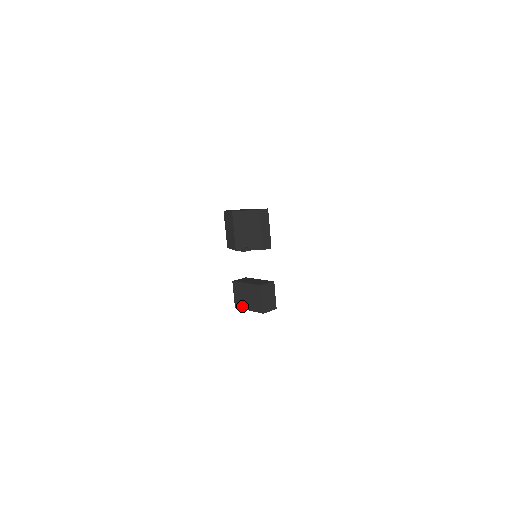
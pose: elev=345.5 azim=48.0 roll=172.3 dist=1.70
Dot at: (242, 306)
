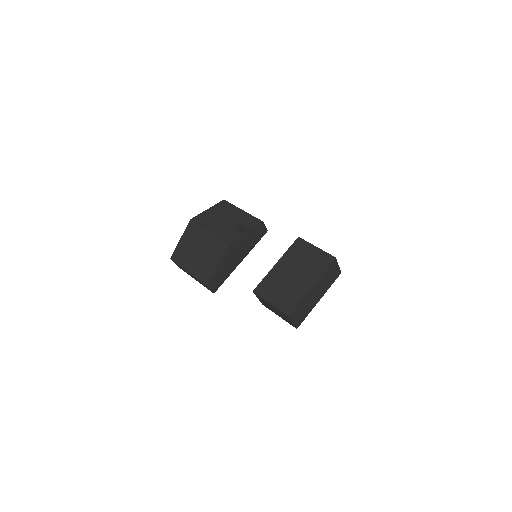
Dot at: (298, 296)
